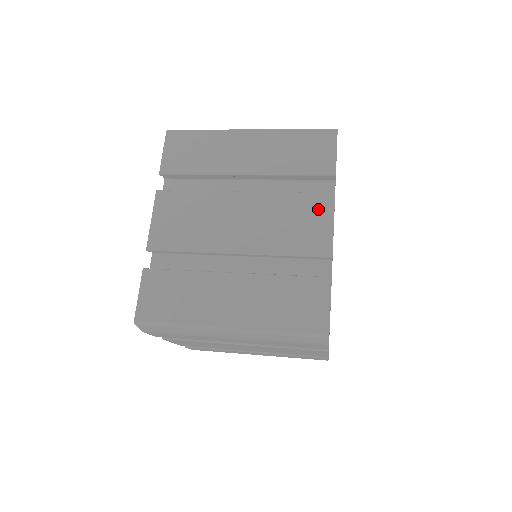
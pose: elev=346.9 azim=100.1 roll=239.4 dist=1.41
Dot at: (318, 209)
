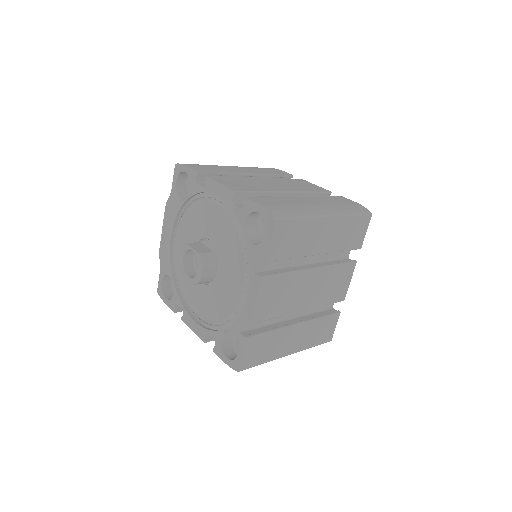
Dot at: (347, 273)
